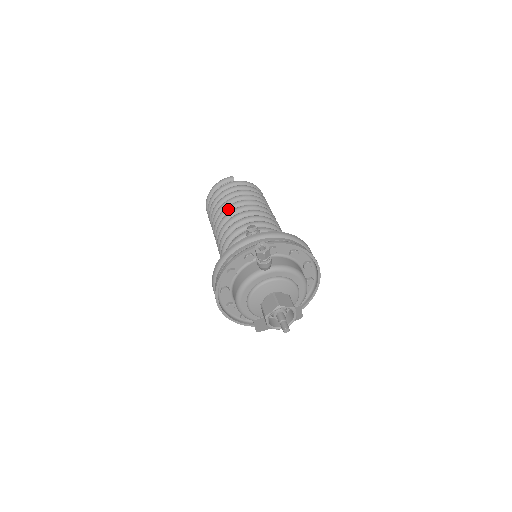
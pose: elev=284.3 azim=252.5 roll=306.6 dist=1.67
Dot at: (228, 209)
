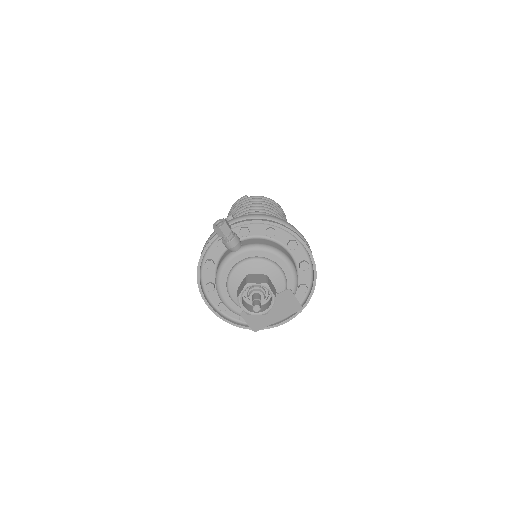
Dot at: occluded
